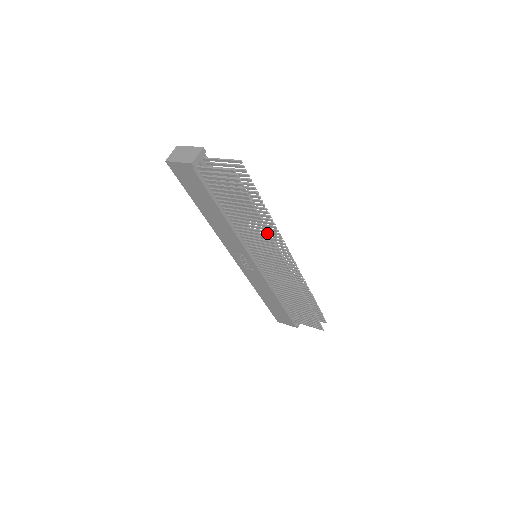
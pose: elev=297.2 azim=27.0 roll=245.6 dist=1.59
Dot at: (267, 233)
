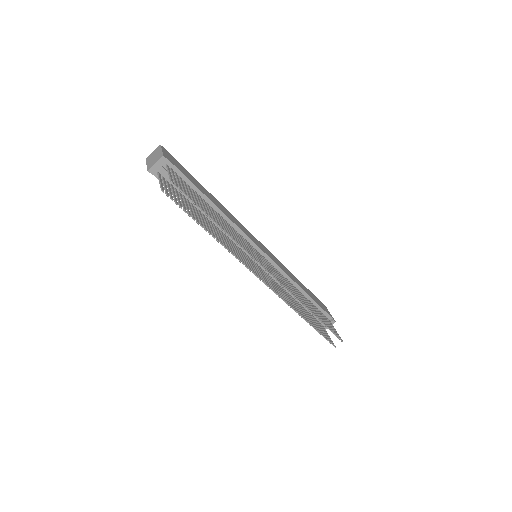
Dot at: (225, 247)
